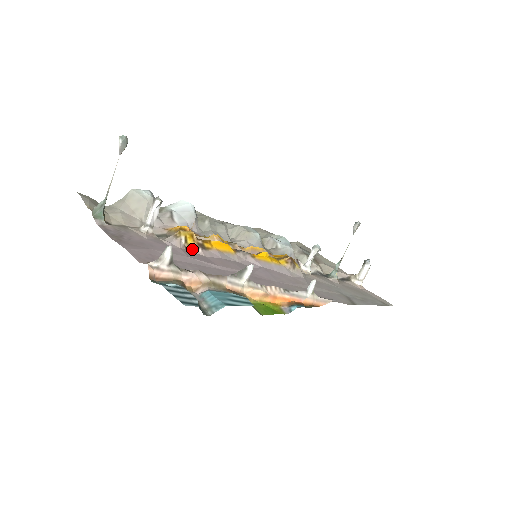
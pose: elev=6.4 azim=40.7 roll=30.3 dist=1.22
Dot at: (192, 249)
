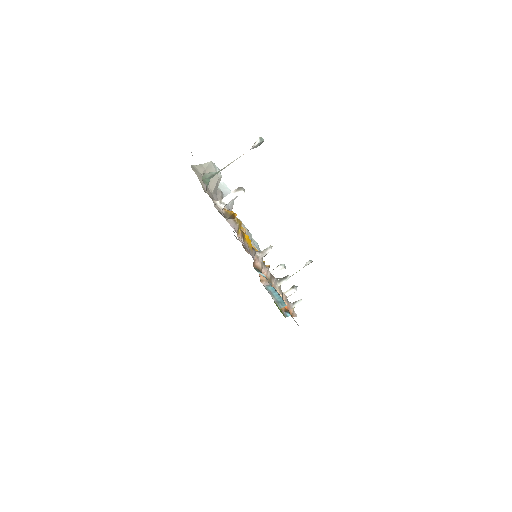
Dot at: (239, 236)
